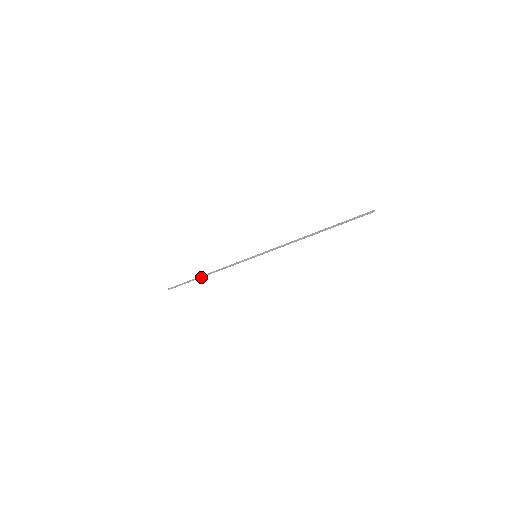
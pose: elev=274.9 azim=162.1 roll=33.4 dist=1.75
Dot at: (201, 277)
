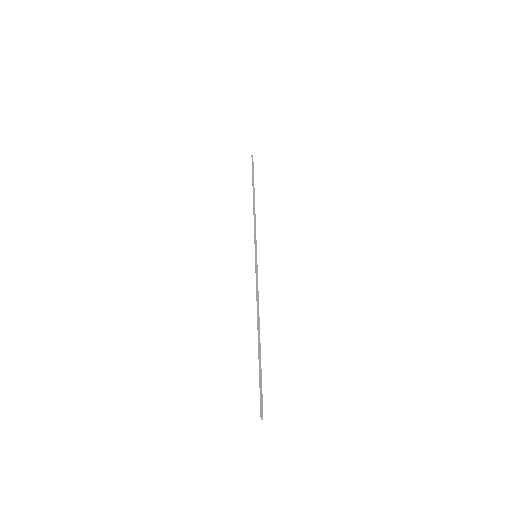
Dot at: (253, 192)
